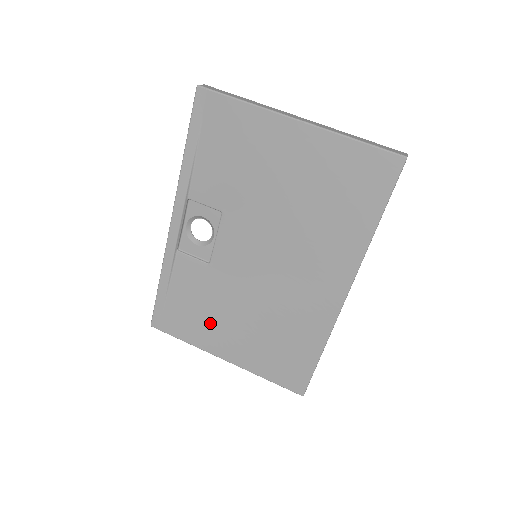
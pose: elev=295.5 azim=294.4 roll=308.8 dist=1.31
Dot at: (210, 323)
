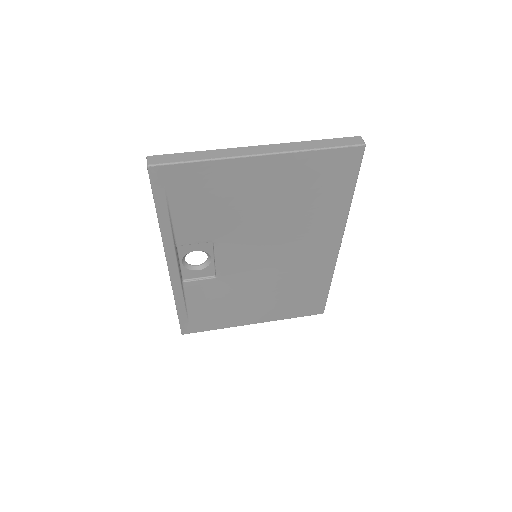
Dot at: (233, 310)
